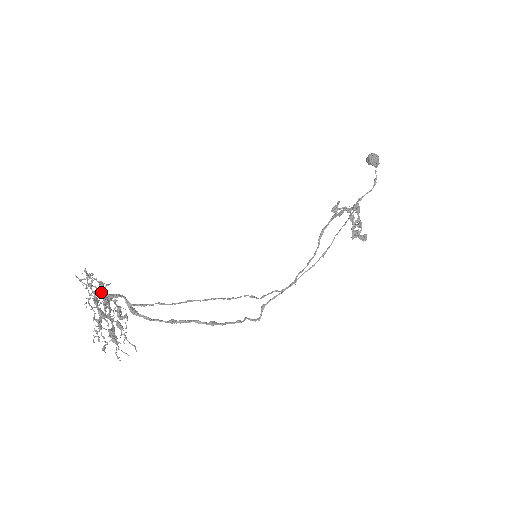
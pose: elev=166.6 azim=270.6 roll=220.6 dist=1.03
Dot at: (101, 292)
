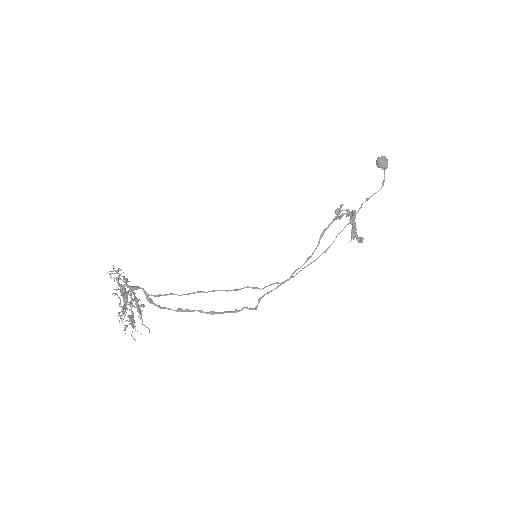
Dot at: (122, 288)
